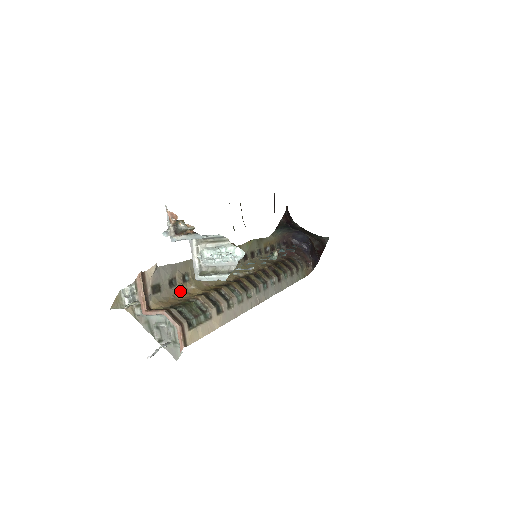
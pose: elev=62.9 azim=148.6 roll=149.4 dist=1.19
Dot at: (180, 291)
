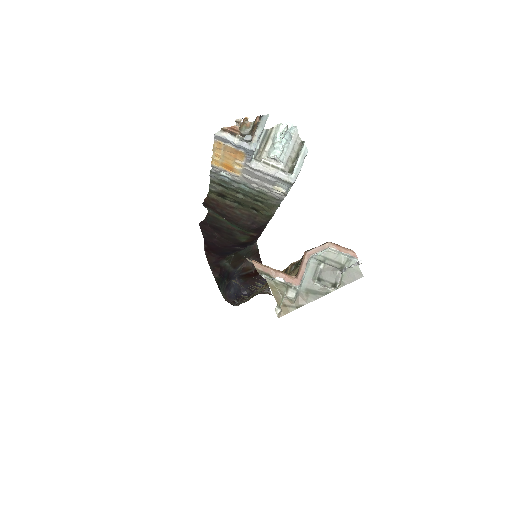
Dot at: occluded
